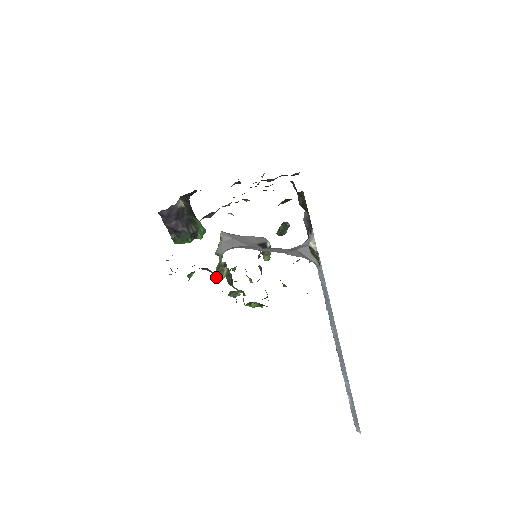
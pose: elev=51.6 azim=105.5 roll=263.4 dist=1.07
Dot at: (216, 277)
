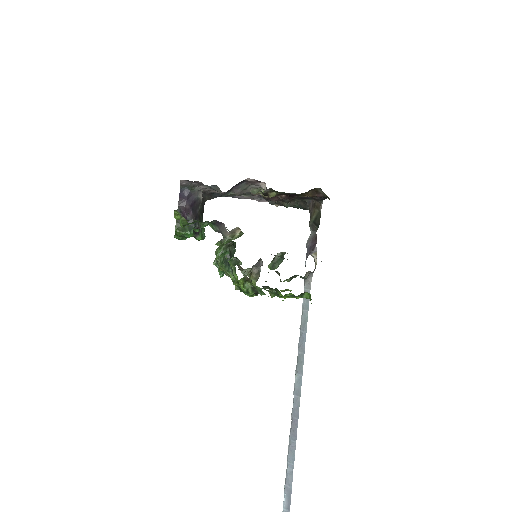
Dot at: (225, 238)
